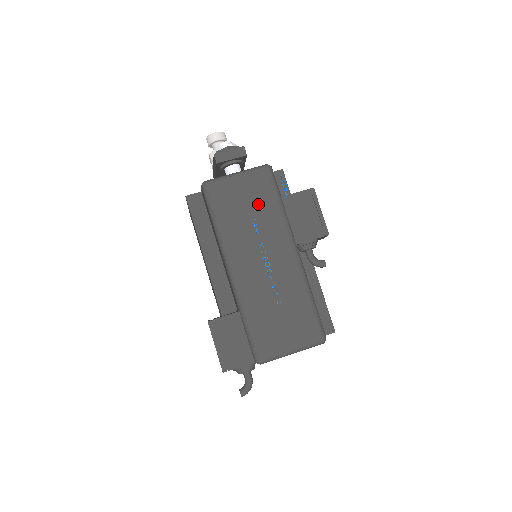
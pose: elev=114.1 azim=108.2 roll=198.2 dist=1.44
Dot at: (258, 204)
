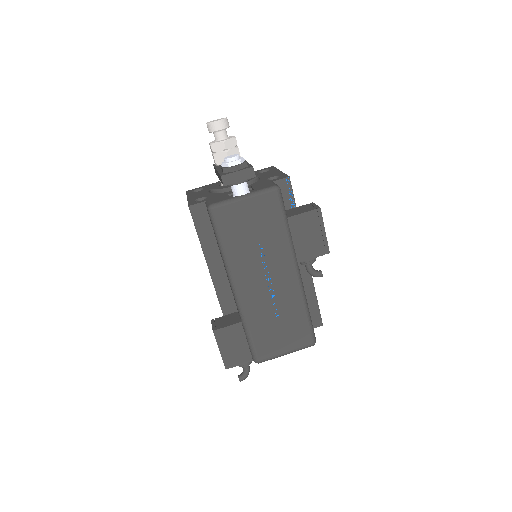
Dot at: (265, 229)
